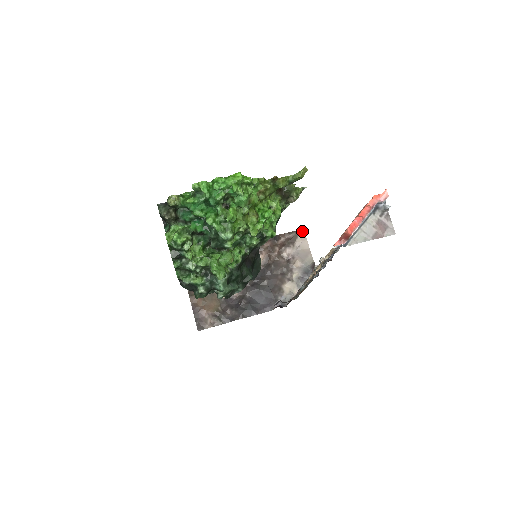
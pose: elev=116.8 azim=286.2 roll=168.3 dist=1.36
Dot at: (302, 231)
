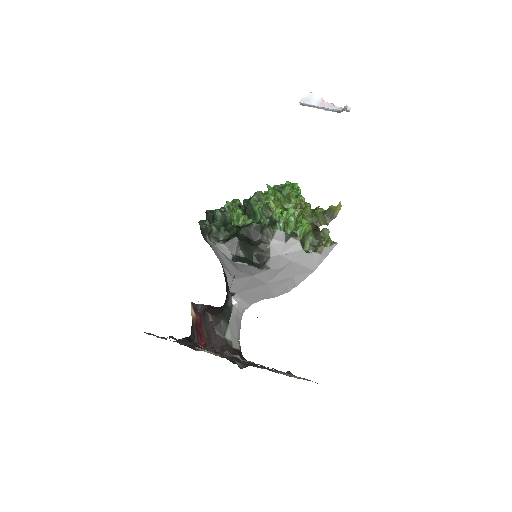
Dot at: occluded
